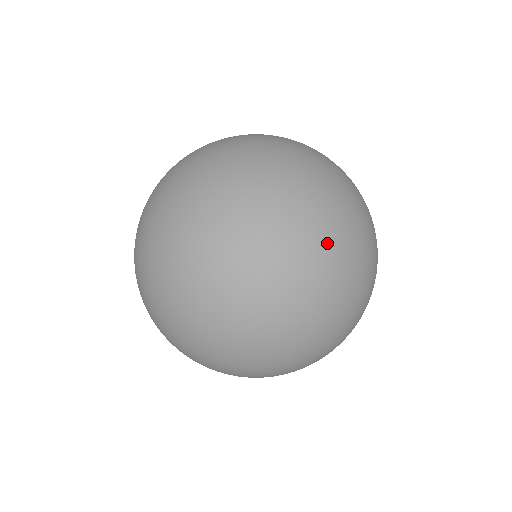
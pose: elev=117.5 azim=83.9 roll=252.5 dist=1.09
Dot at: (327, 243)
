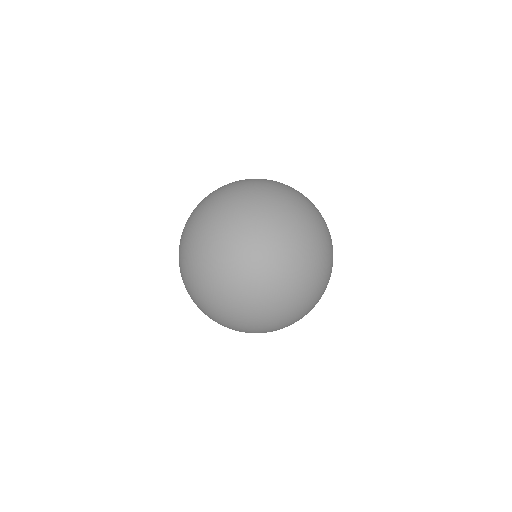
Dot at: (294, 246)
